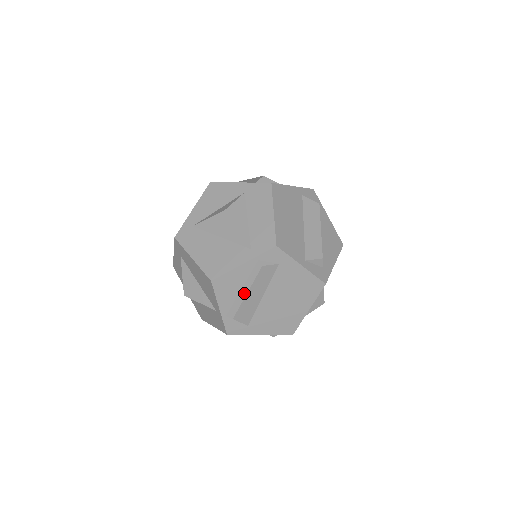
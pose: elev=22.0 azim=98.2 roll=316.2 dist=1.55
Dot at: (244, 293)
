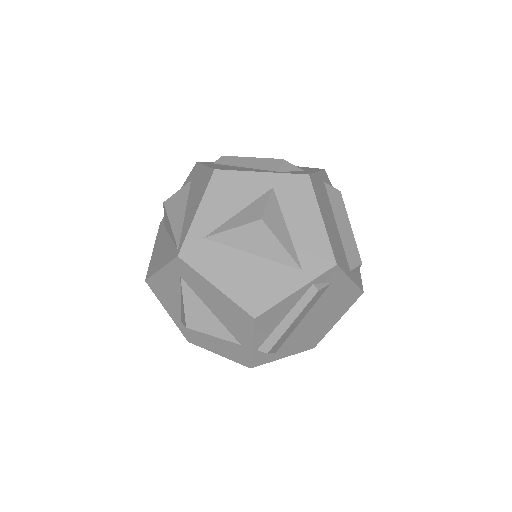
Dot at: (287, 323)
